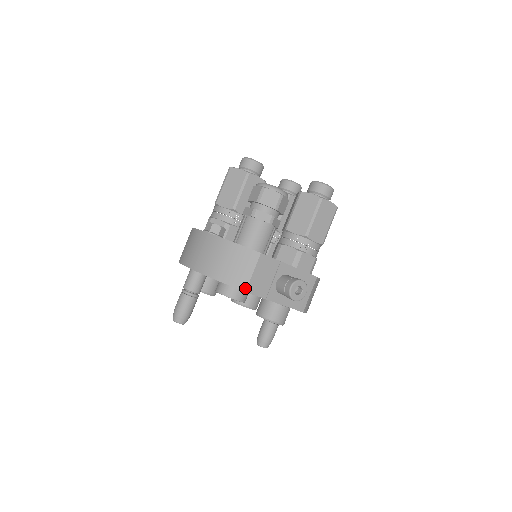
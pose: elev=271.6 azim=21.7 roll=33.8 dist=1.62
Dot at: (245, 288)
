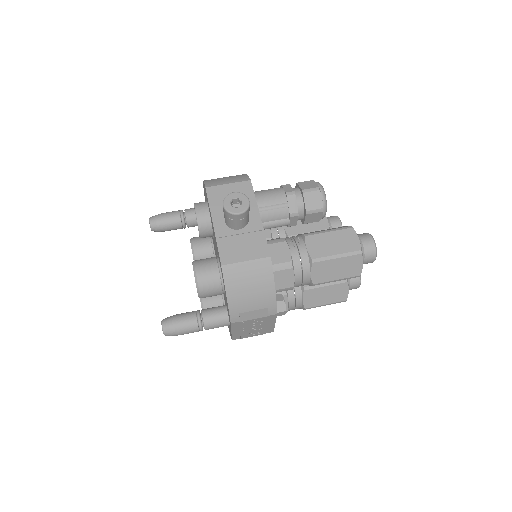
Dot at: (209, 186)
